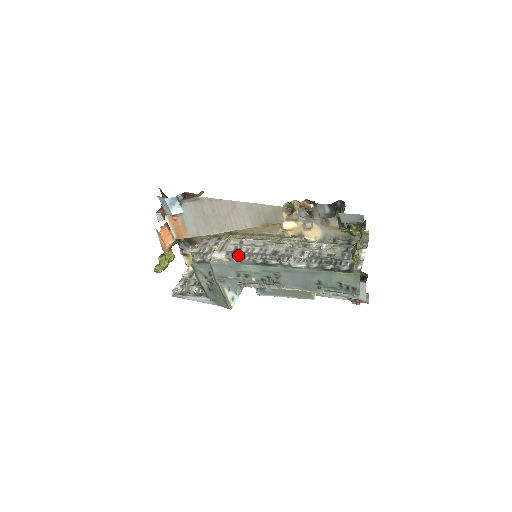
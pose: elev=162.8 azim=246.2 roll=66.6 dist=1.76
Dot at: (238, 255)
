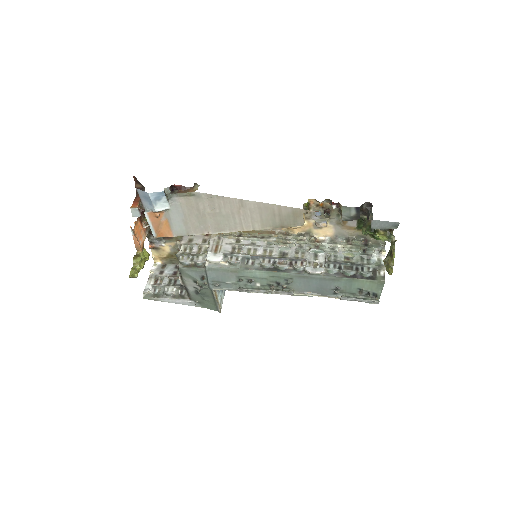
Dot at: (240, 258)
